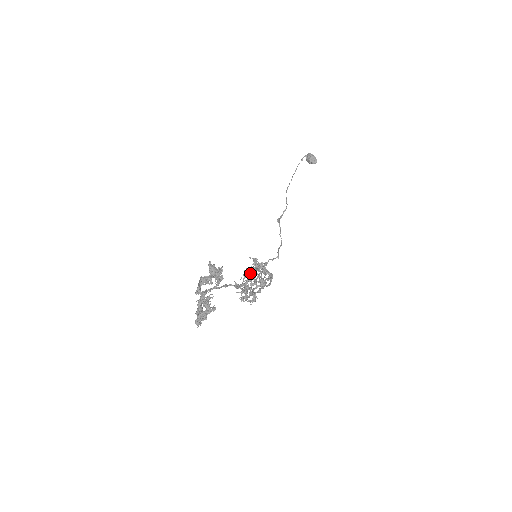
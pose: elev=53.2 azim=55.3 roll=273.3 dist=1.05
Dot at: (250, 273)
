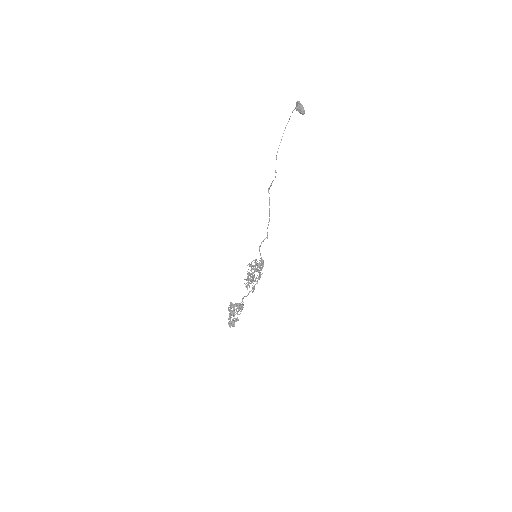
Dot at: occluded
